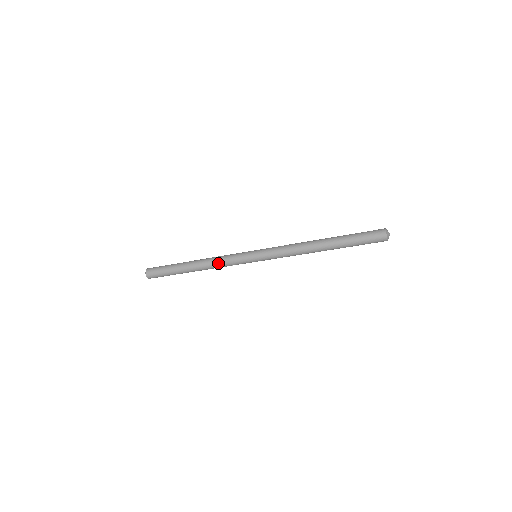
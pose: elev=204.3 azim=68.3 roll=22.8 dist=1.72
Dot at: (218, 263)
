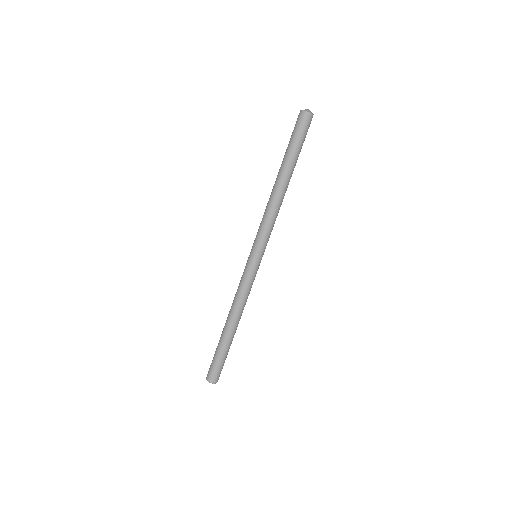
Dot at: (239, 298)
